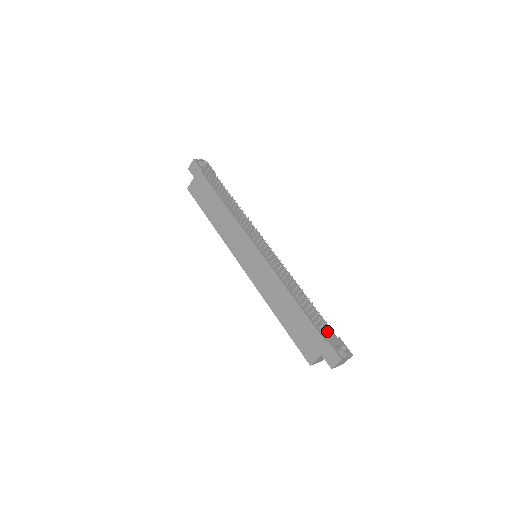
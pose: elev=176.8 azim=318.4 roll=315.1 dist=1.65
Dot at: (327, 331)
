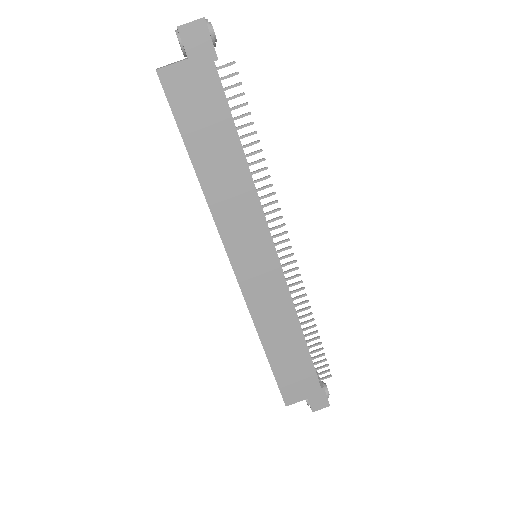
Dot at: occluded
